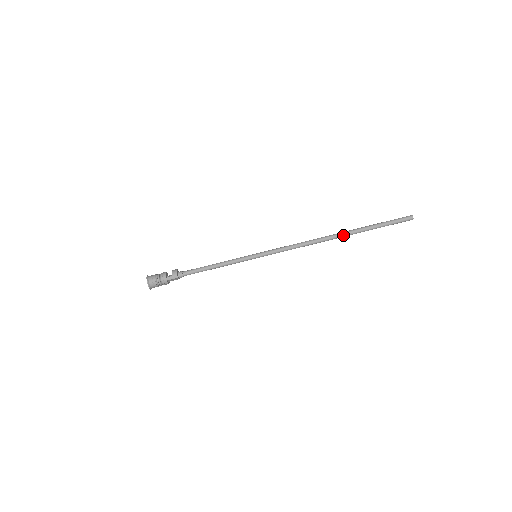
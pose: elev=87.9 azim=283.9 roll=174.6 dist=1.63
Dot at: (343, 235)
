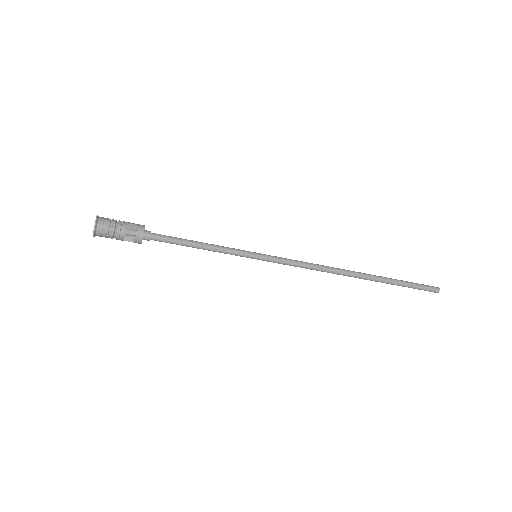
Dot at: (362, 278)
